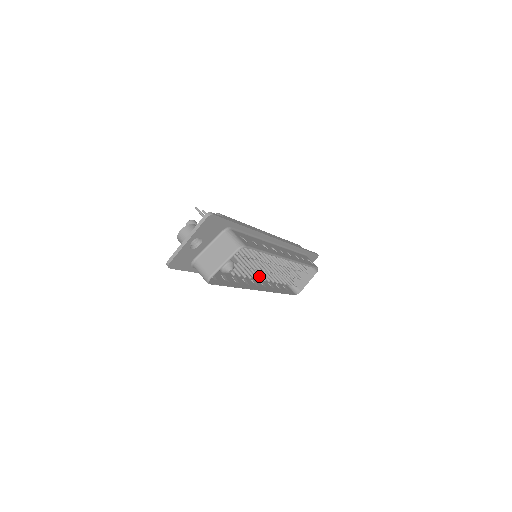
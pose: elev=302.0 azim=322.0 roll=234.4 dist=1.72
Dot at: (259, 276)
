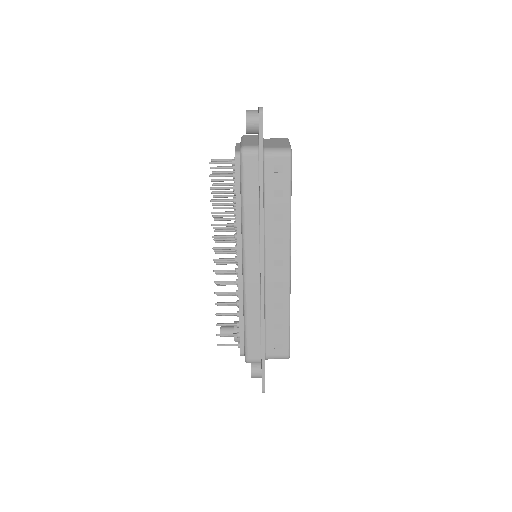
Dot at: occluded
